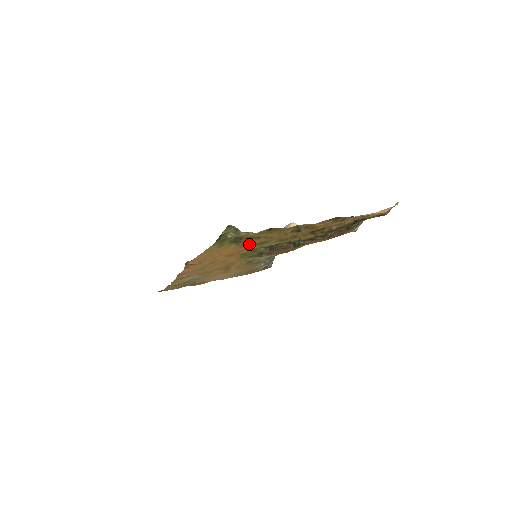
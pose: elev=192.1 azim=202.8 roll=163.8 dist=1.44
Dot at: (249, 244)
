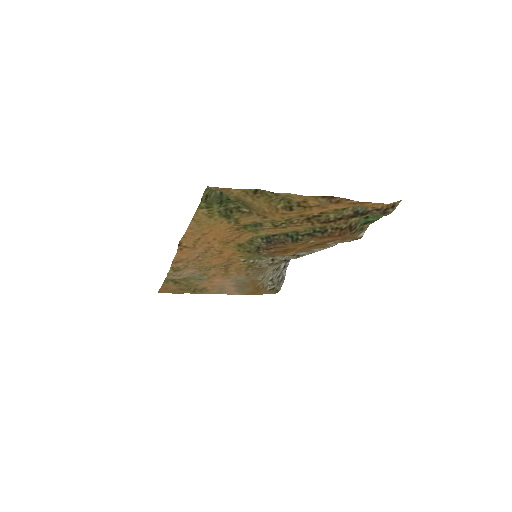
Dot at: (243, 227)
